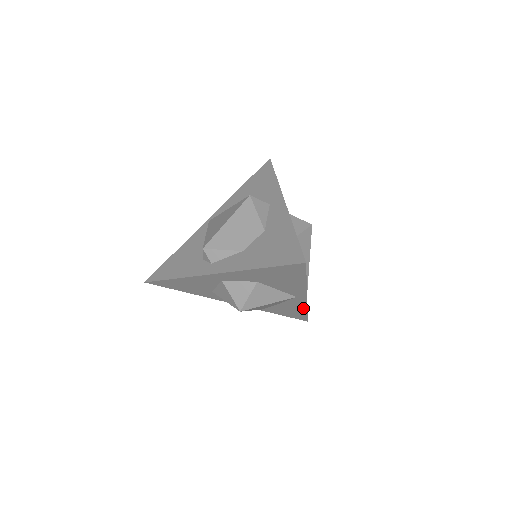
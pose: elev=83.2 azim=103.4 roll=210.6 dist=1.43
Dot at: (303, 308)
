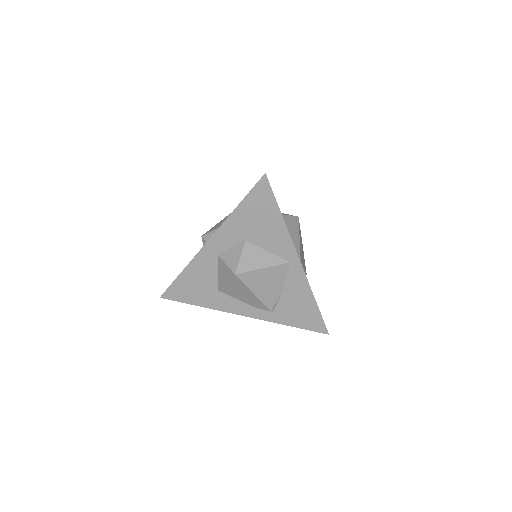
Dot at: (308, 293)
